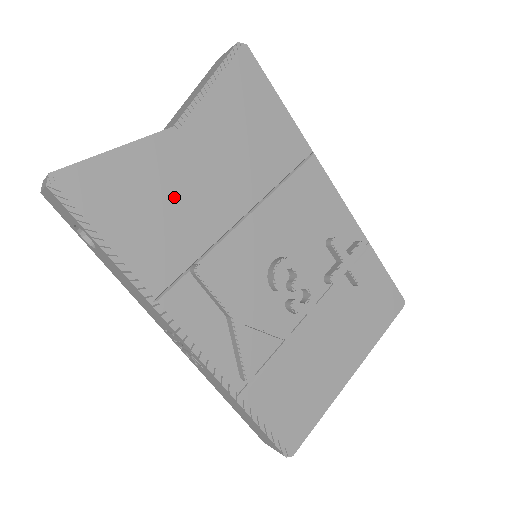
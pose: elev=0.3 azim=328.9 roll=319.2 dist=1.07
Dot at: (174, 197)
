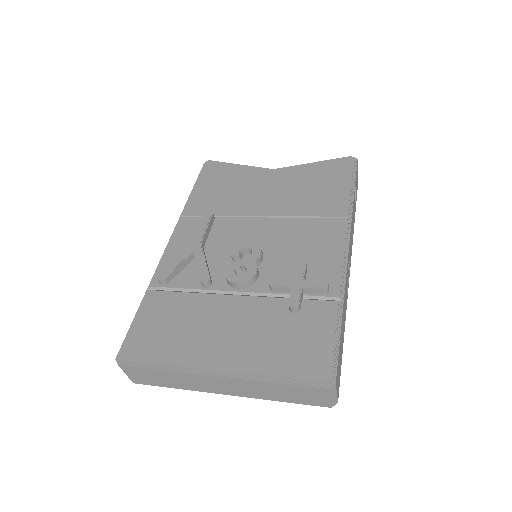
Dot at: (240, 189)
